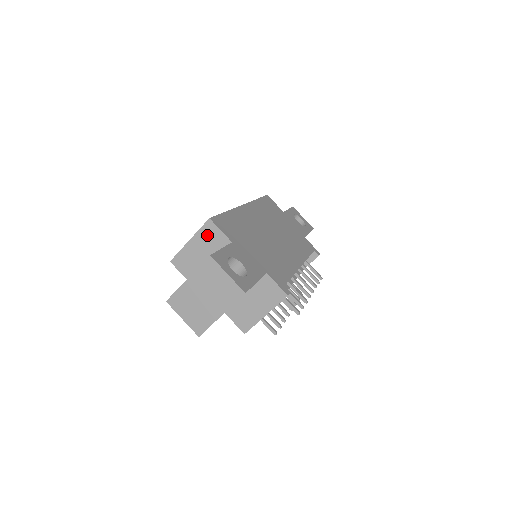
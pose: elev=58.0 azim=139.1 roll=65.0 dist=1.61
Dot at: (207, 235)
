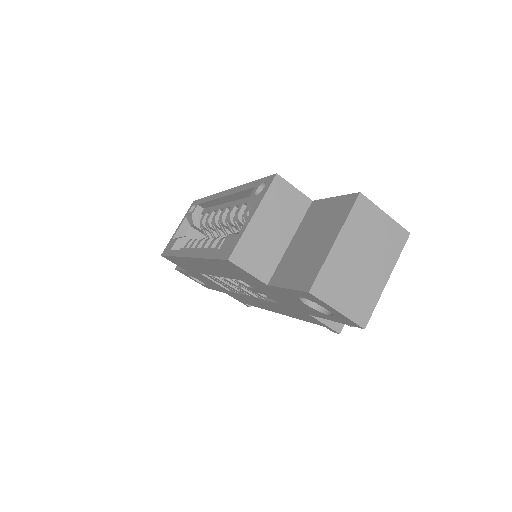
Dot at: (278, 200)
